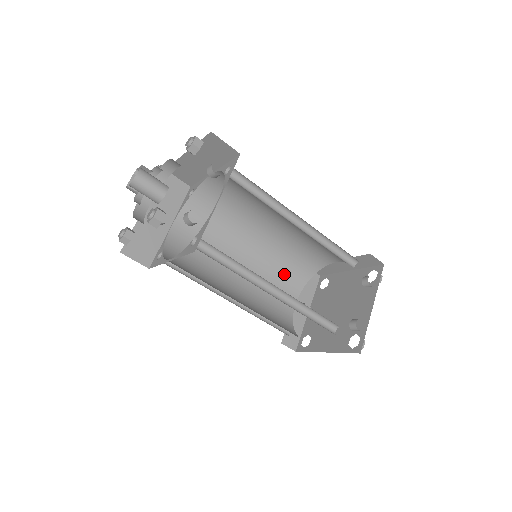
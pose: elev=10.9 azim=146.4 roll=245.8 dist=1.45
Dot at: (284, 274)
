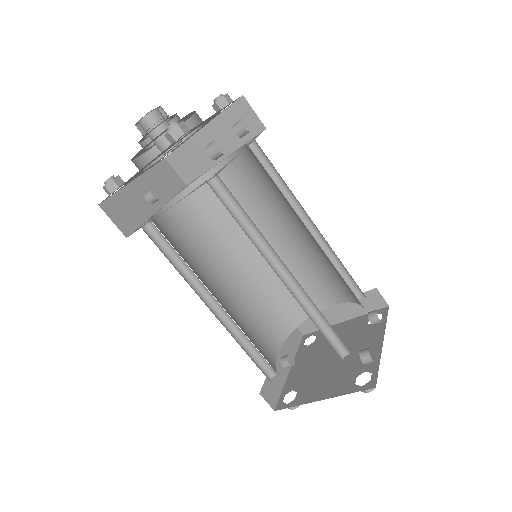
Dot at: (270, 312)
